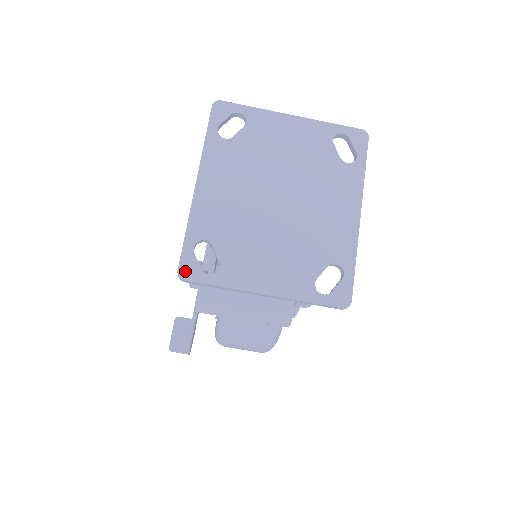
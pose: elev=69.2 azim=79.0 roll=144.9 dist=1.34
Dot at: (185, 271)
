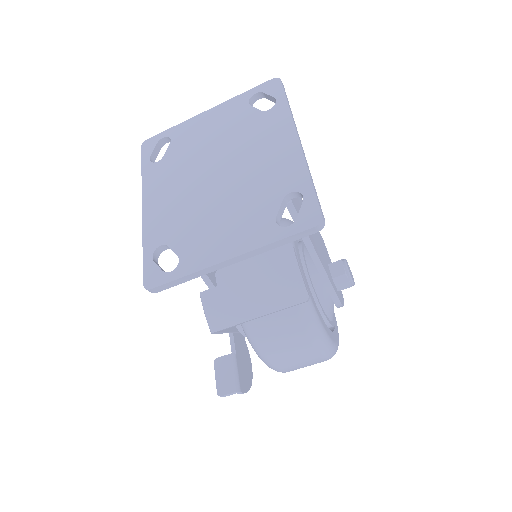
Dot at: (149, 281)
